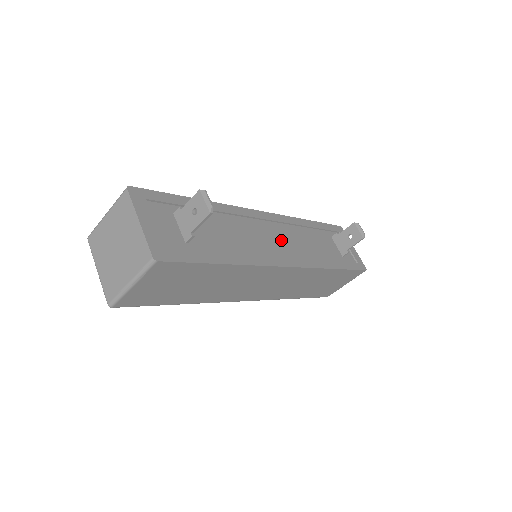
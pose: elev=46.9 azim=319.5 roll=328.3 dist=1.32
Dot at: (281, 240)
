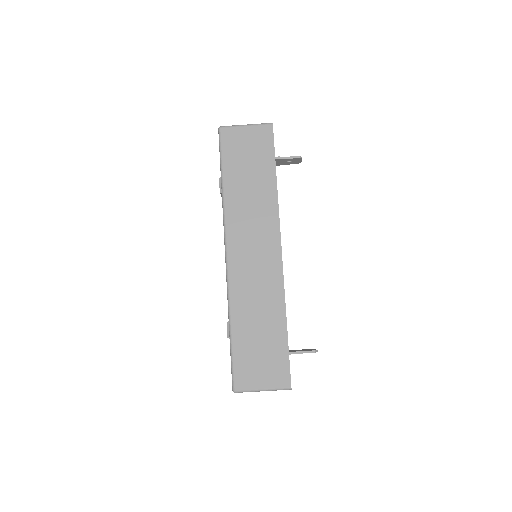
Dot at: occluded
